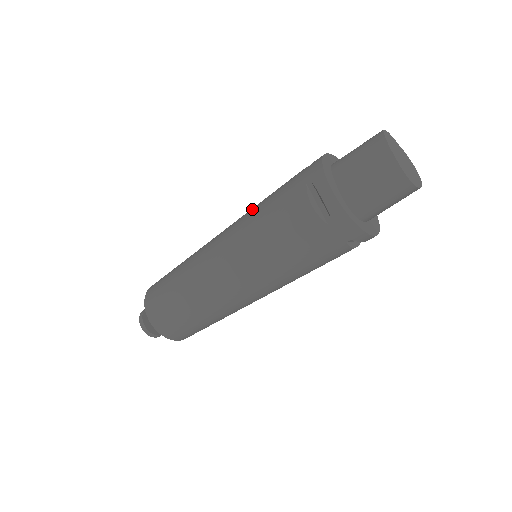
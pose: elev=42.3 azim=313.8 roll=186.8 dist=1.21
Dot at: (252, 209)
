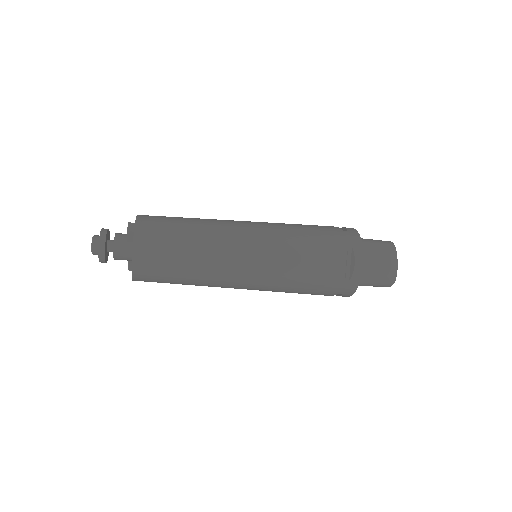
Dot at: (289, 228)
